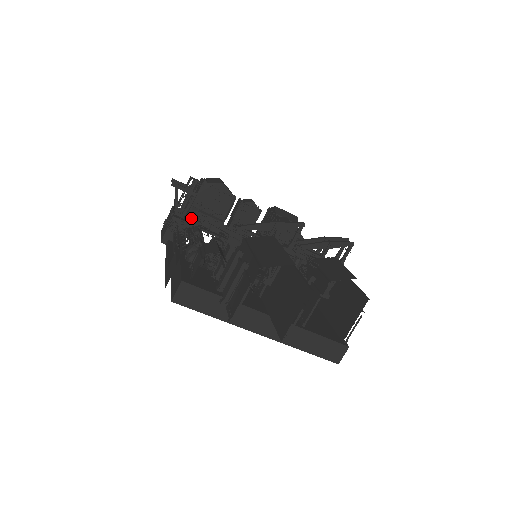
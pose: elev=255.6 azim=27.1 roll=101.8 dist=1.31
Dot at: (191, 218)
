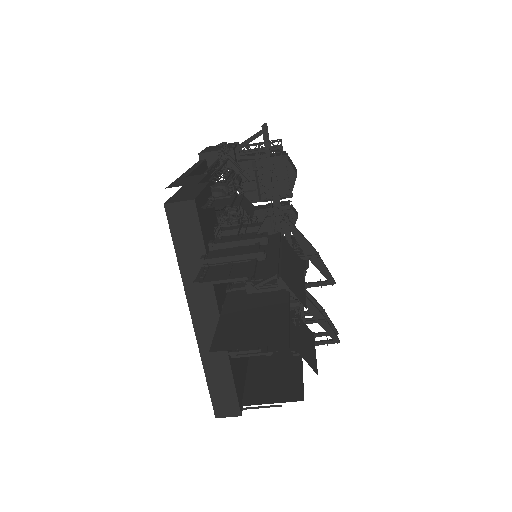
Dot at: (242, 167)
